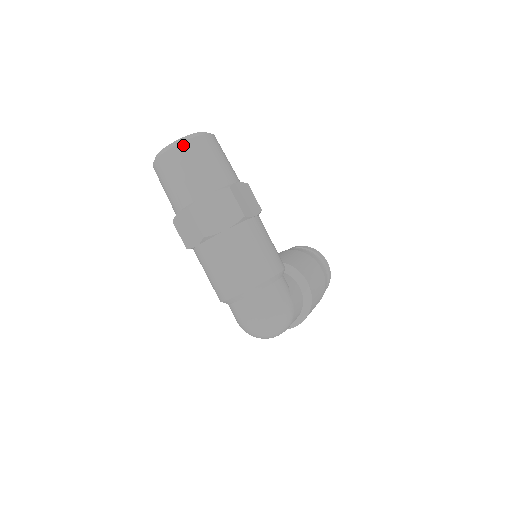
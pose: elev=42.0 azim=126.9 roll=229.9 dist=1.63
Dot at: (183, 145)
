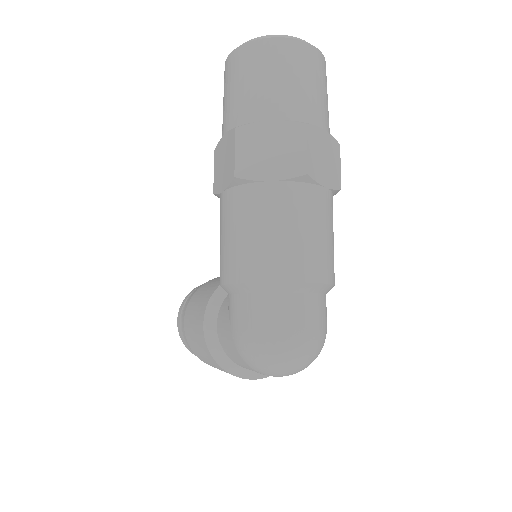
Dot at: (320, 55)
